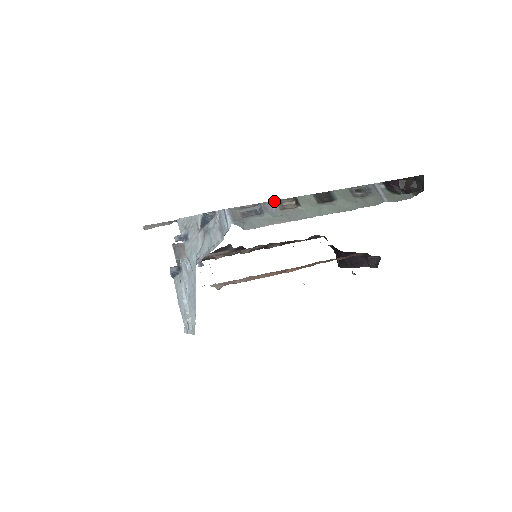
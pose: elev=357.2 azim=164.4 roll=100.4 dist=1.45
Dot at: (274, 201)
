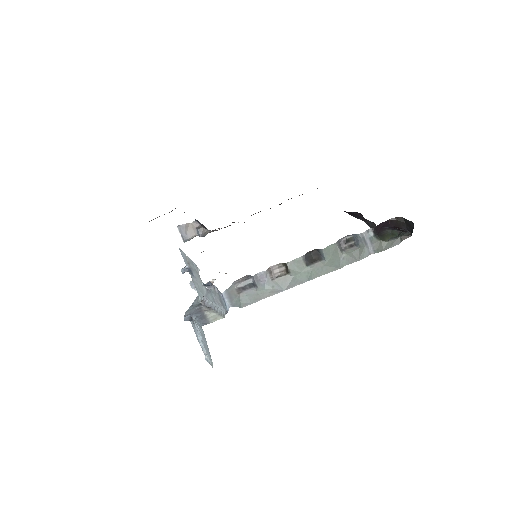
Dot at: (266, 271)
